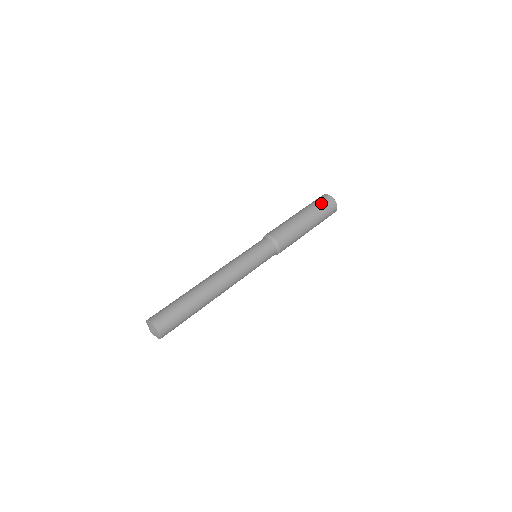
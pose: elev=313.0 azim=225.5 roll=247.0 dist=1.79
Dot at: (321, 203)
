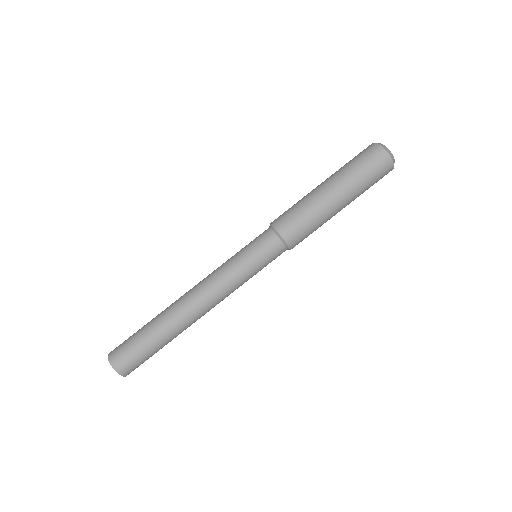
Dot at: (374, 177)
